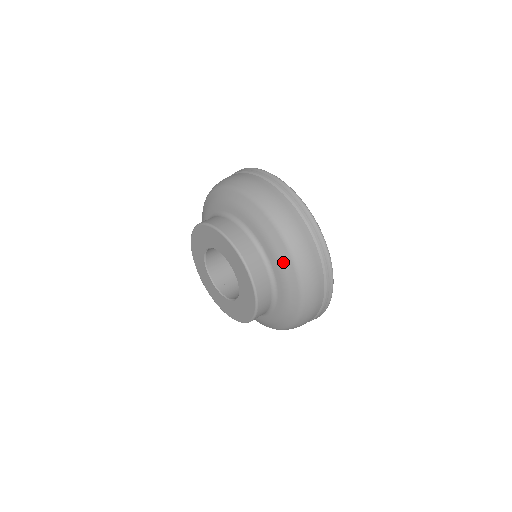
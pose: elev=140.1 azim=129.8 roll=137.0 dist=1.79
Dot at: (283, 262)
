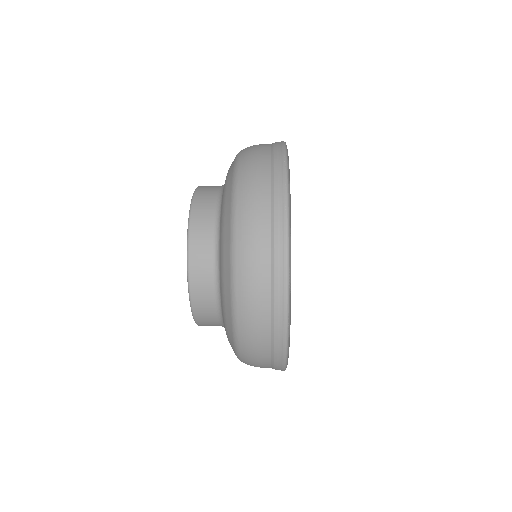
Dot at: (224, 264)
